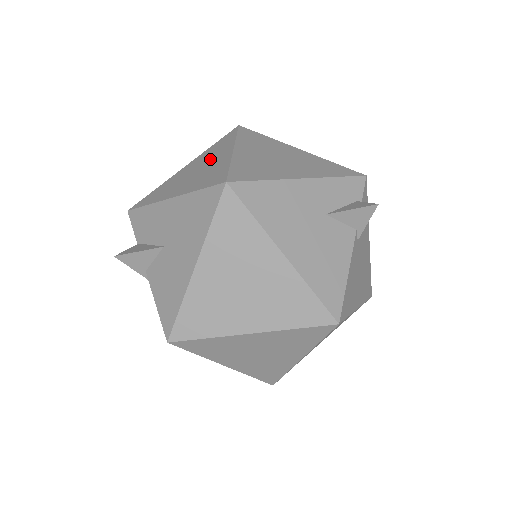
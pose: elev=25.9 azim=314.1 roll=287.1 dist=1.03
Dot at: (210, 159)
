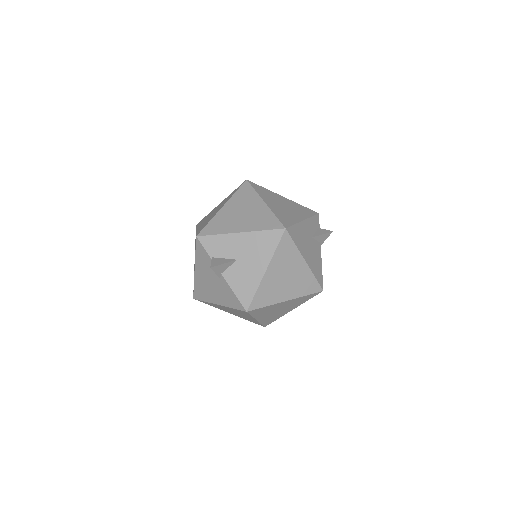
Dot at: (248, 206)
